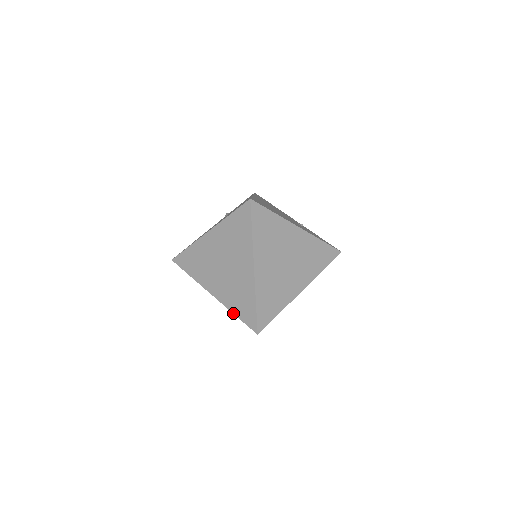
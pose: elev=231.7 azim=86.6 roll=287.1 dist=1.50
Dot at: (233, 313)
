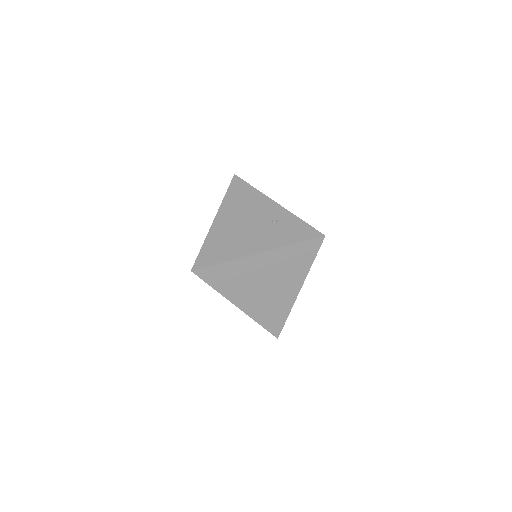
Dot at: occluded
